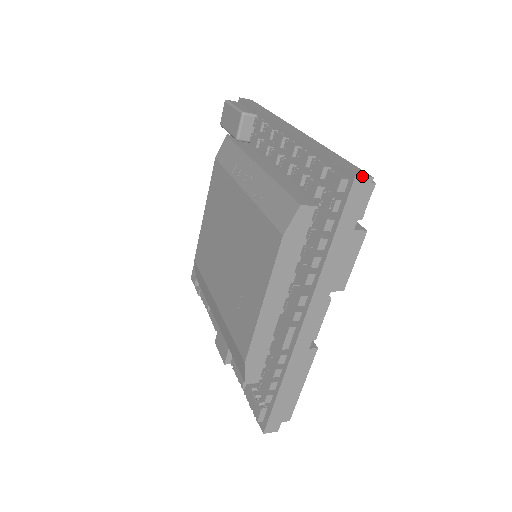
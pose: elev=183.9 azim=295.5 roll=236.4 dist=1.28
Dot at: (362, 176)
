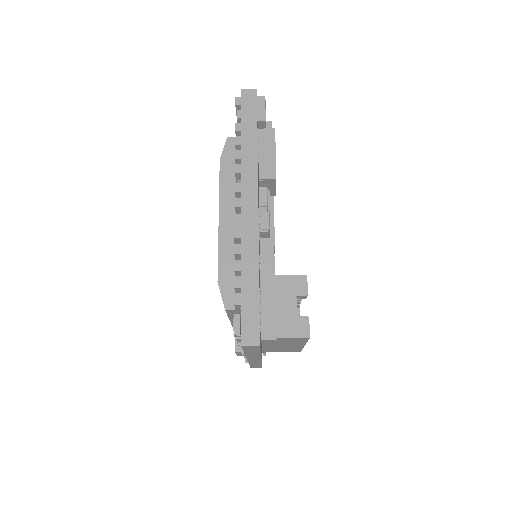
Dot at: (247, 89)
